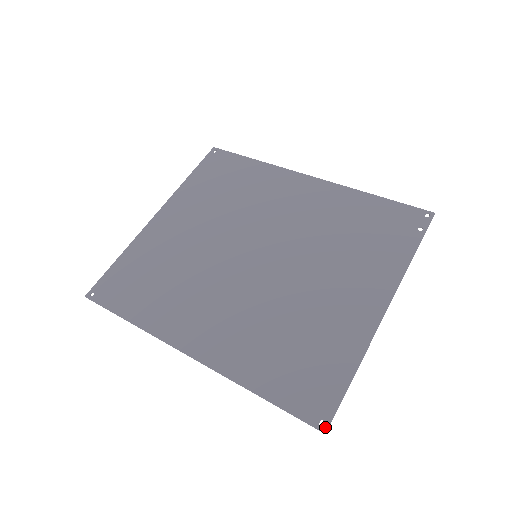
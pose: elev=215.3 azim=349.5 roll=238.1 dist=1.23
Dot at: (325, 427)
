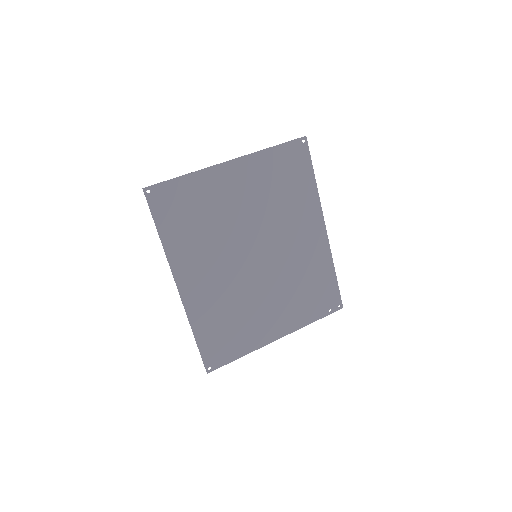
Dot at: (210, 371)
